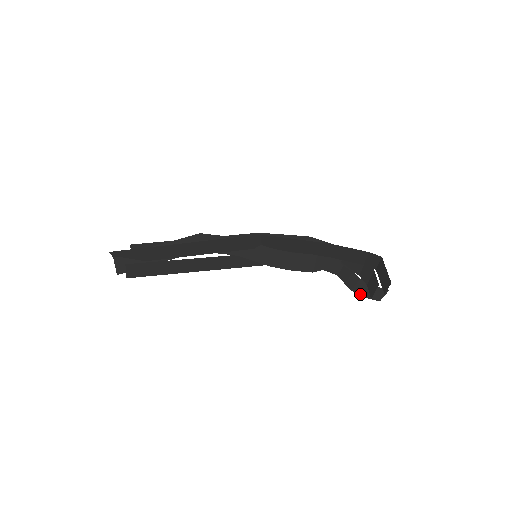
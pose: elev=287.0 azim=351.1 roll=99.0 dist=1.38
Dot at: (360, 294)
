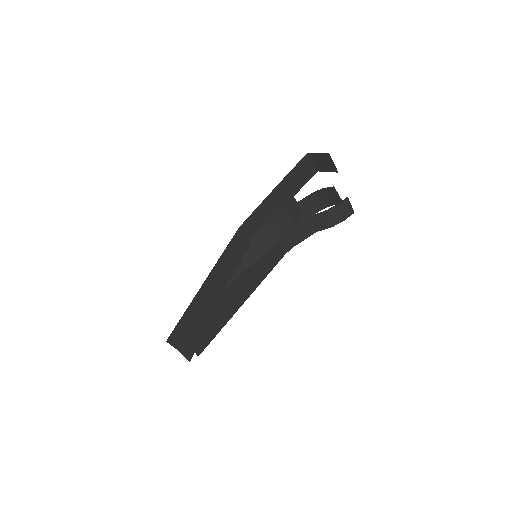
Dot at: (340, 222)
